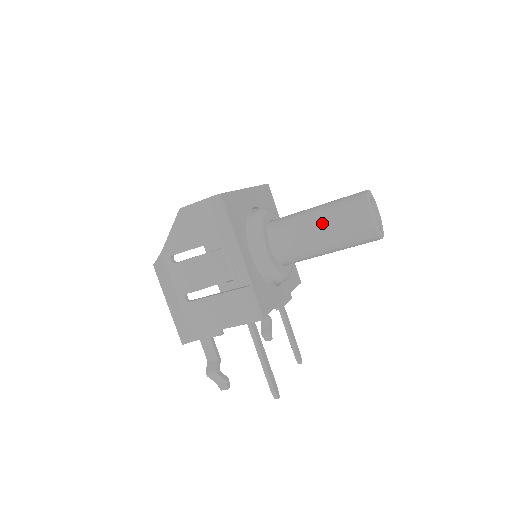
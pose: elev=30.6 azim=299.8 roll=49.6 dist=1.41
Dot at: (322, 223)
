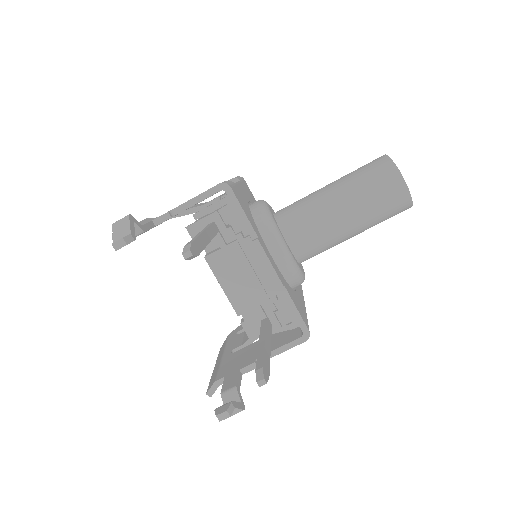
Dot at: occluded
